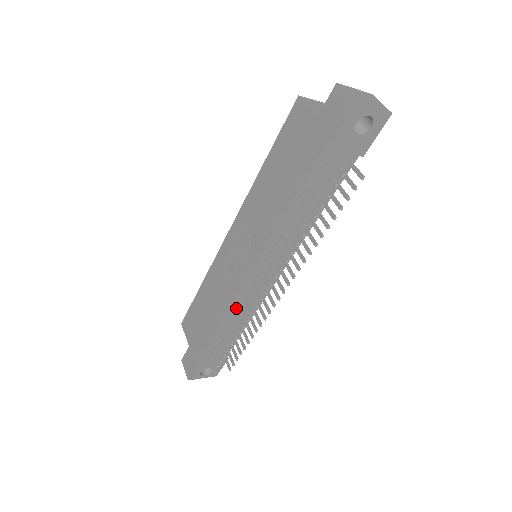
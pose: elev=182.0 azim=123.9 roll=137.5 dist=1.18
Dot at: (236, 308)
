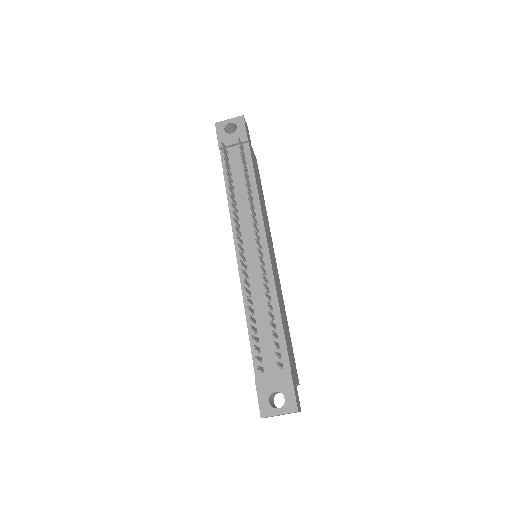
Dot at: (249, 292)
